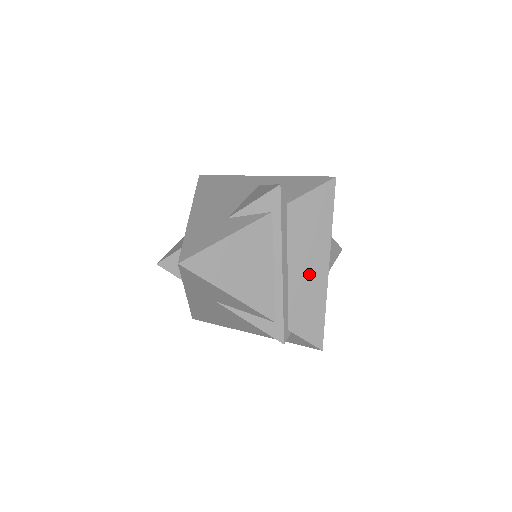
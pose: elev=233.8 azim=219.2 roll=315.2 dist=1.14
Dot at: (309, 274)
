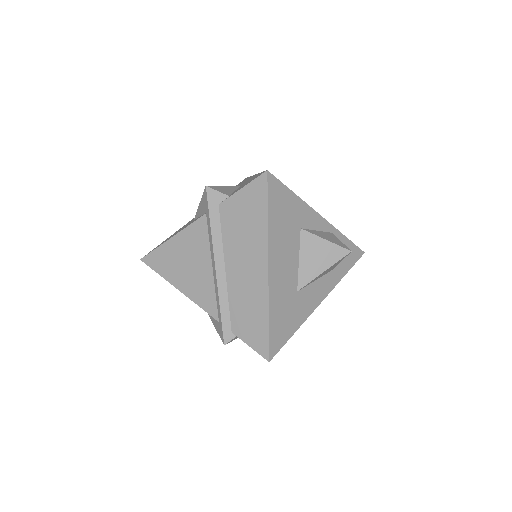
Dot at: (247, 277)
